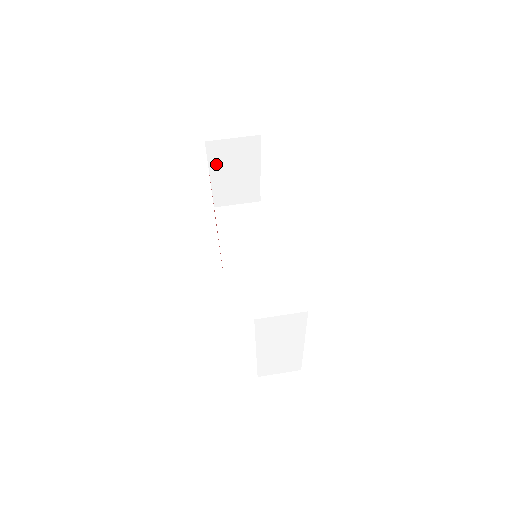
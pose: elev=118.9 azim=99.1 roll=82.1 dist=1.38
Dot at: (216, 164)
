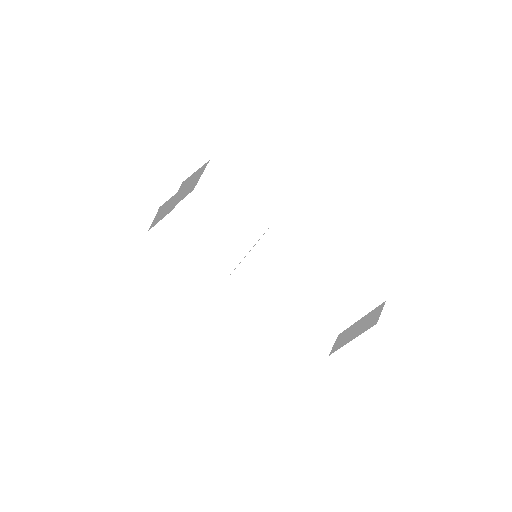
Dot at: (177, 196)
